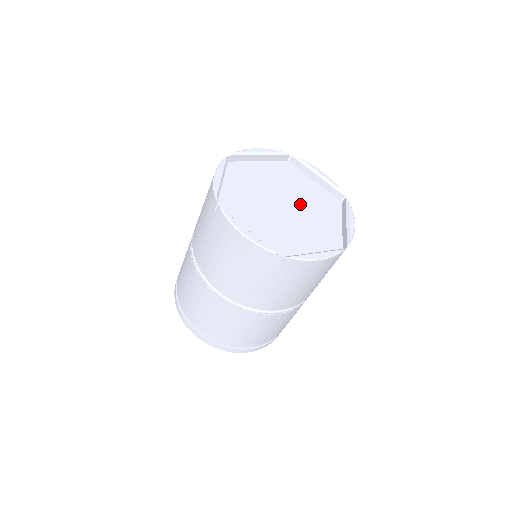
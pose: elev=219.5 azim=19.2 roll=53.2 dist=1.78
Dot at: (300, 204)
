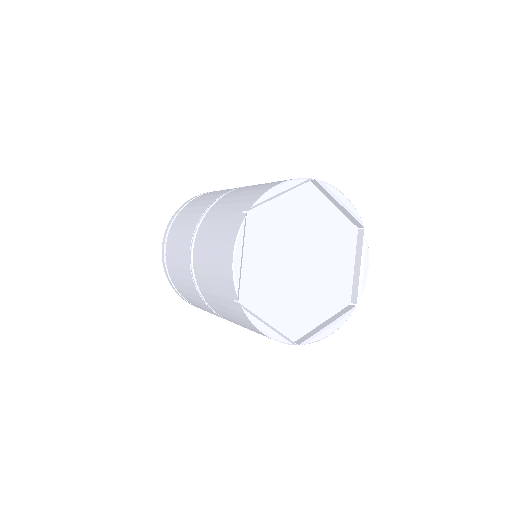
Dot at: (316, 273)
